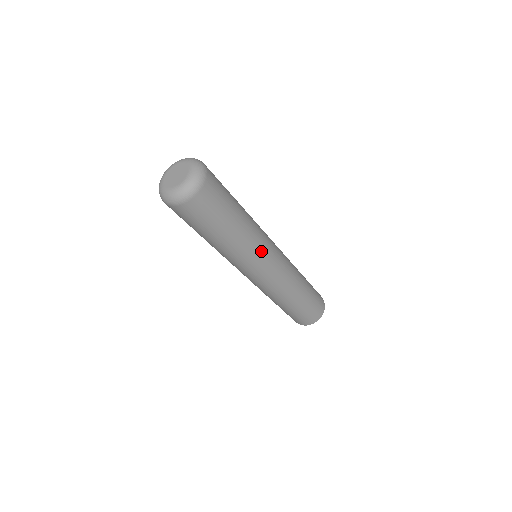
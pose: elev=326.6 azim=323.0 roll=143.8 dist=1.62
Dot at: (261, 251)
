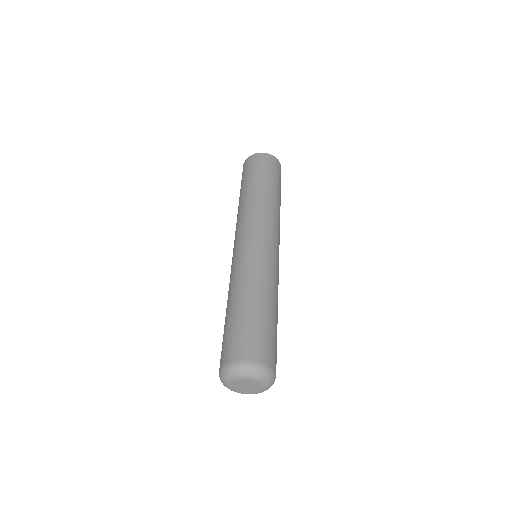
Dot at: (278, 273)
